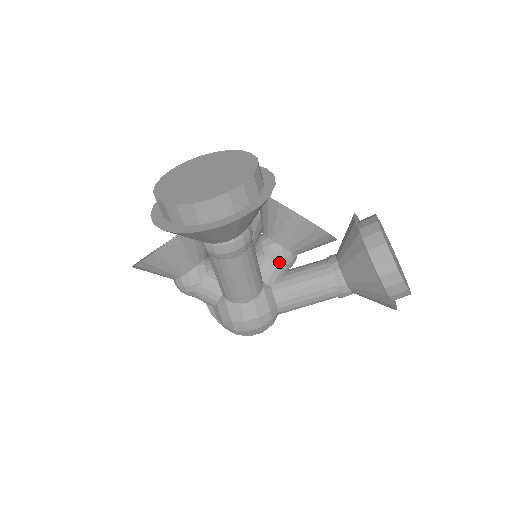
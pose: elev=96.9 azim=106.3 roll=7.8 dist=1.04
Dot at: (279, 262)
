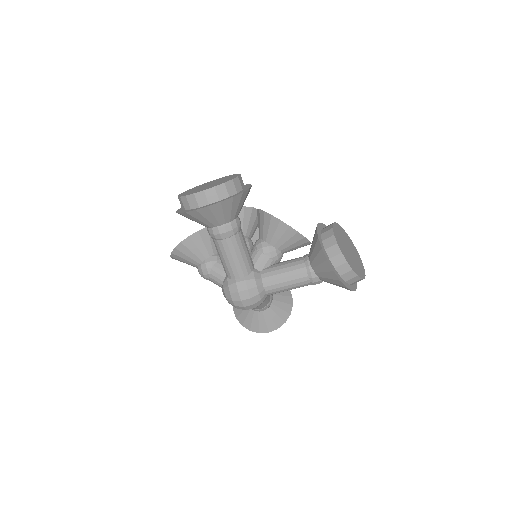
Dot at: (267, 255)
